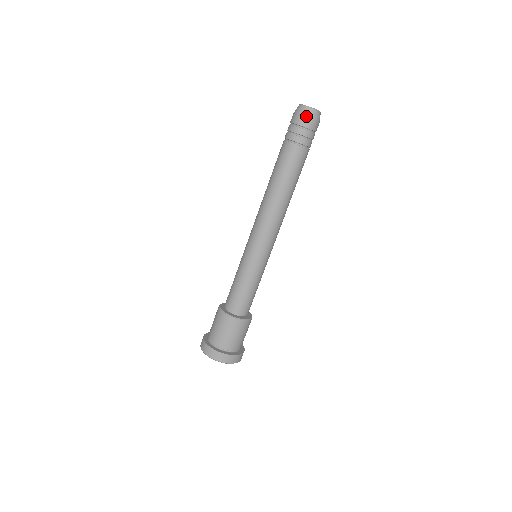
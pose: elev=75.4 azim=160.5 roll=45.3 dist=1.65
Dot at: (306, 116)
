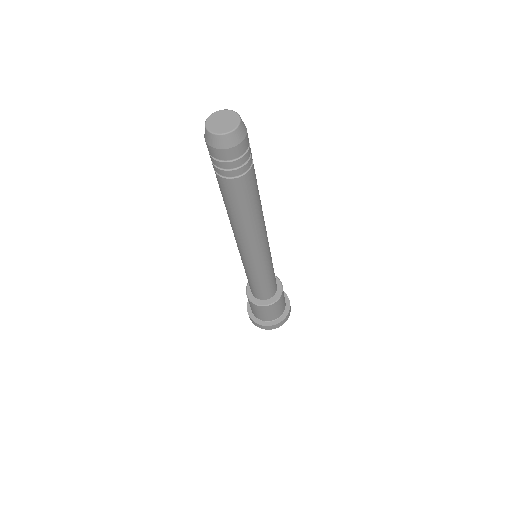
Dot at: (239, 144)
